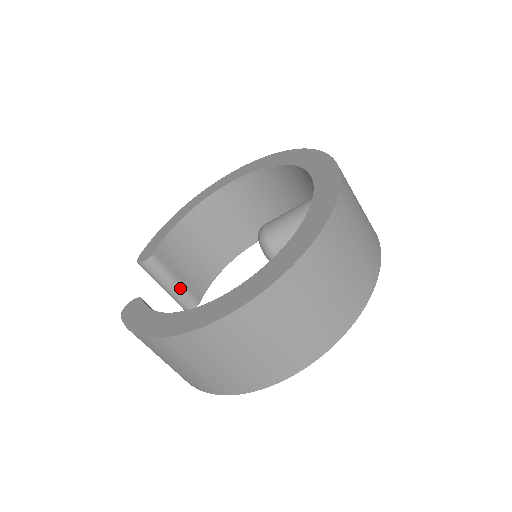
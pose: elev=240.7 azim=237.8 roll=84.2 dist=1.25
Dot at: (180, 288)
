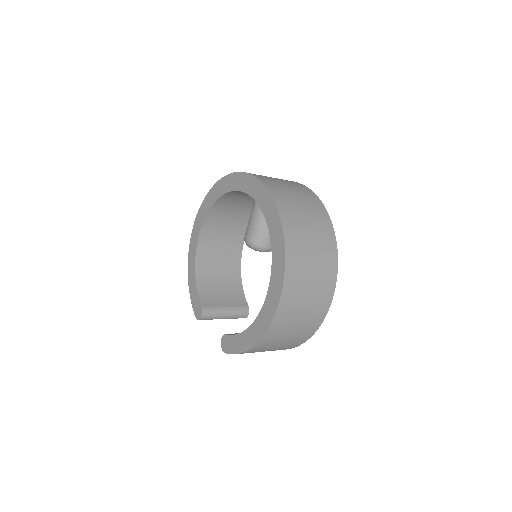
Dot at: (232, 310)
